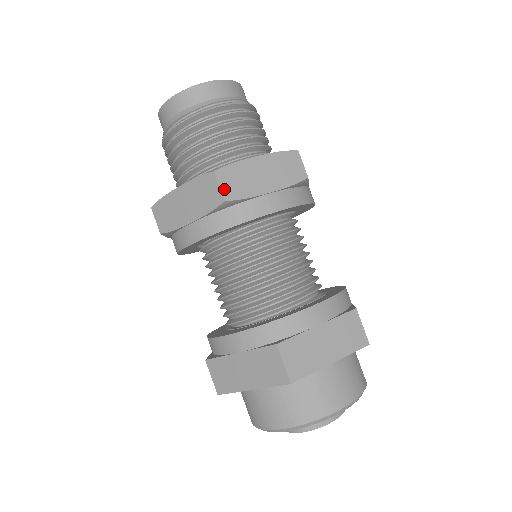
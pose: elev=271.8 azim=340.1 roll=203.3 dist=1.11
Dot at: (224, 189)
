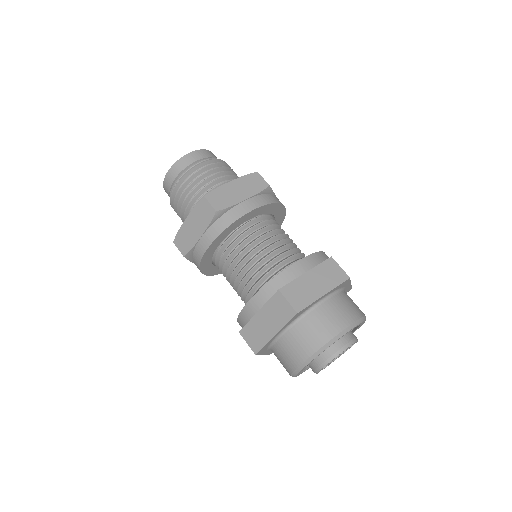
Dot at: (214, 205)
